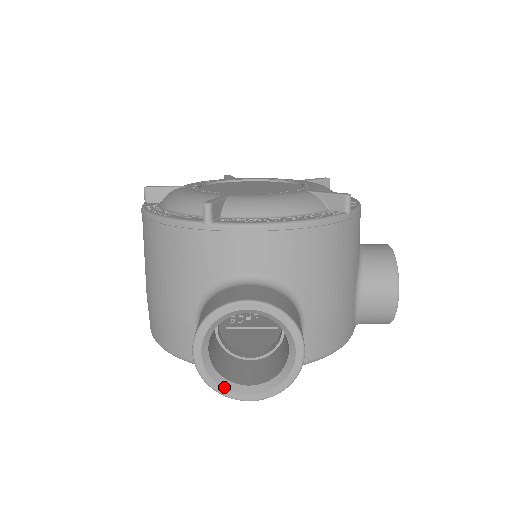
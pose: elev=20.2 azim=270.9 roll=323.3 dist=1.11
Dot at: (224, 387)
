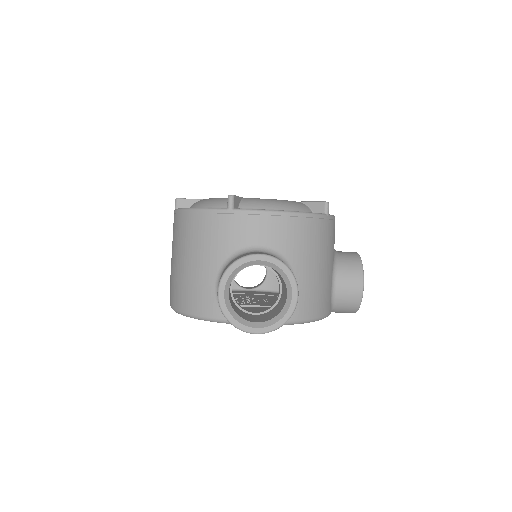
Dot at: (239, 321)
